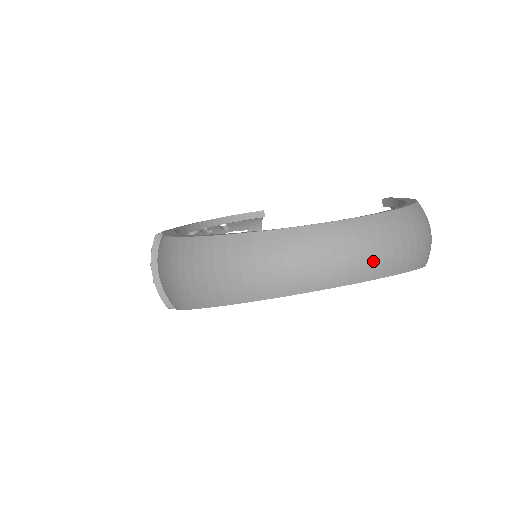
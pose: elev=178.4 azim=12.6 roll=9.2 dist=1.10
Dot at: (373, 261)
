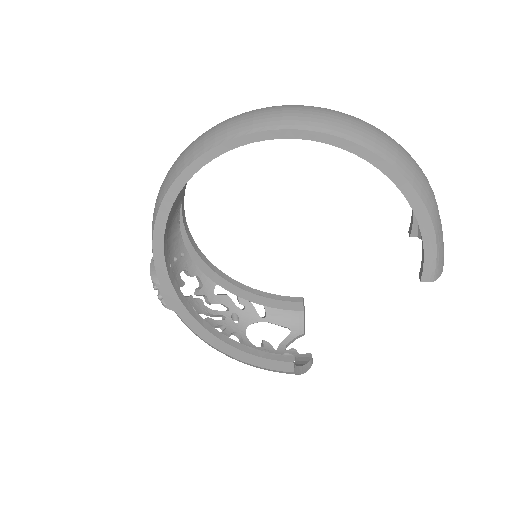
Dot at: (311, 115)
